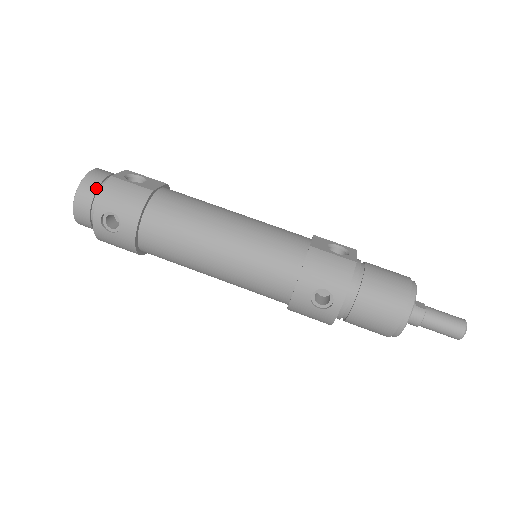
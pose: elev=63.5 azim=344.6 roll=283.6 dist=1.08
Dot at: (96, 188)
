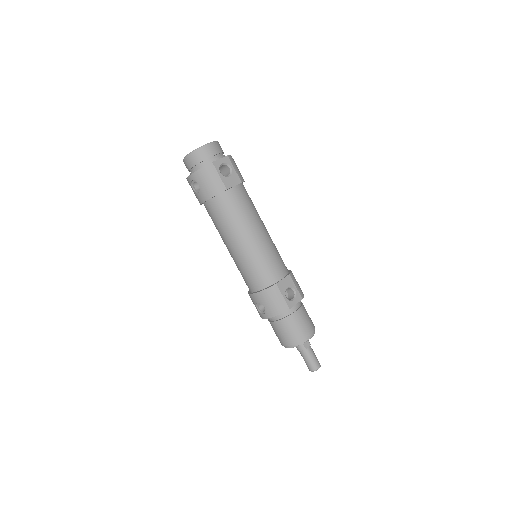
Dot at: (201, 161)
